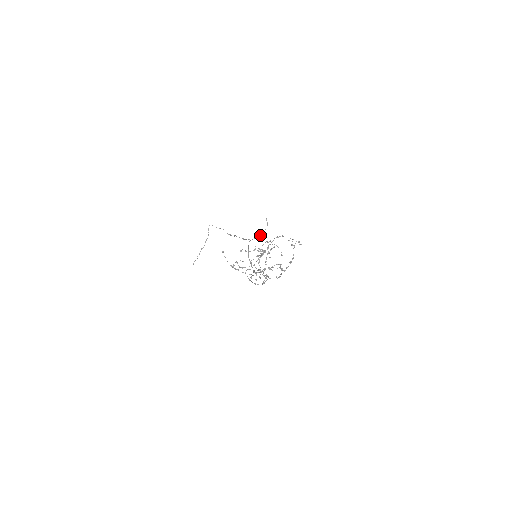
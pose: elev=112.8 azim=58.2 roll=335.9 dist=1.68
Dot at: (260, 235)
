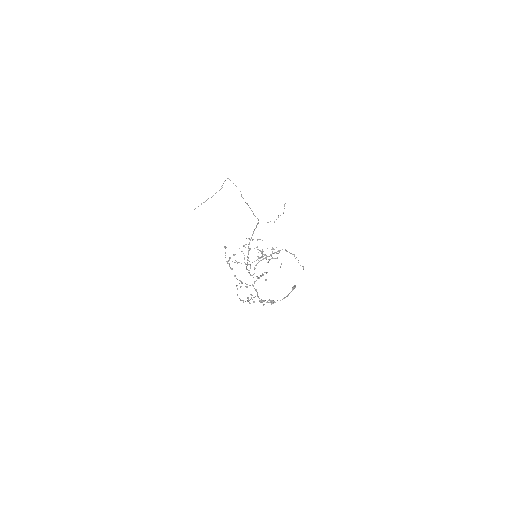
Dot at: occluded
